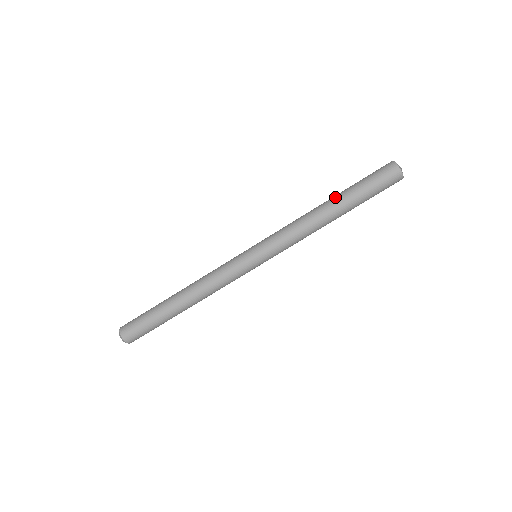
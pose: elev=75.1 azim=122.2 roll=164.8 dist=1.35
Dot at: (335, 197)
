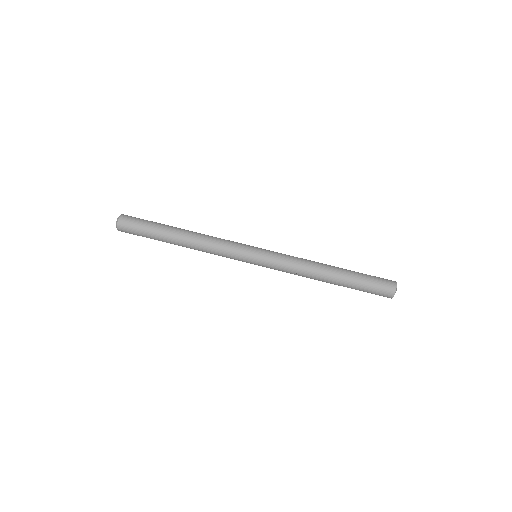
Dot at: (341, 269)
